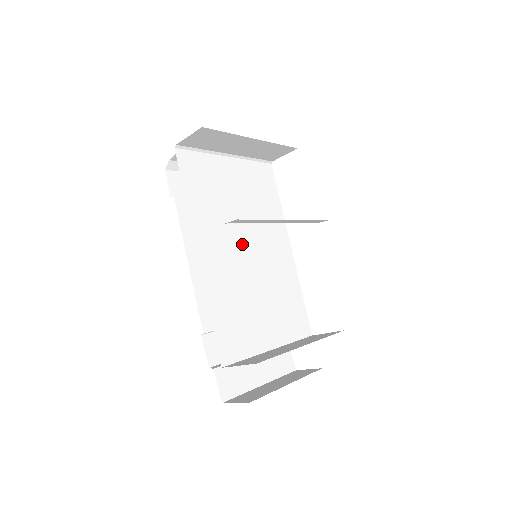
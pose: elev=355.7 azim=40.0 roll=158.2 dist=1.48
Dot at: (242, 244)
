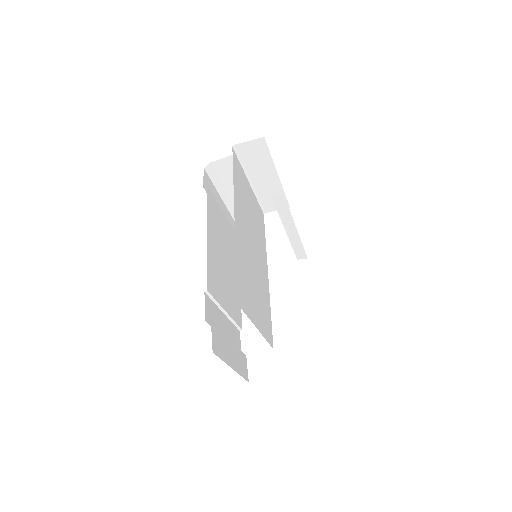
Dot at: (251, 240)
